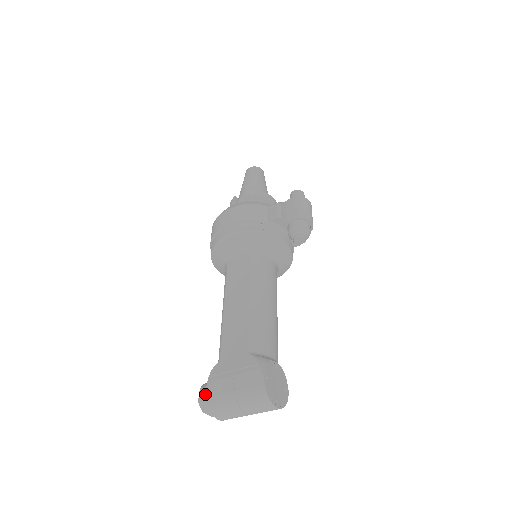
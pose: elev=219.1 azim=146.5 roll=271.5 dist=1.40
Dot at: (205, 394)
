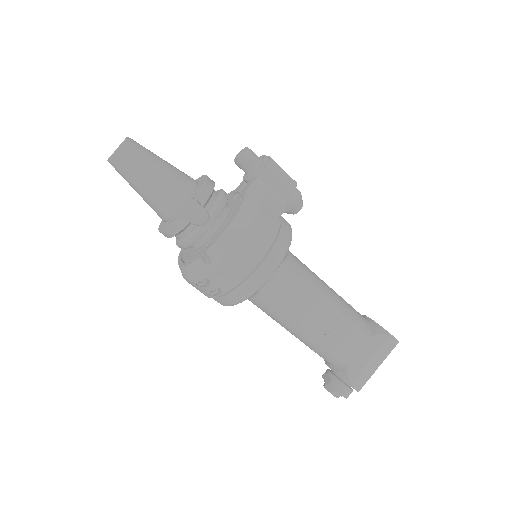
Dot at: (348, 390)
